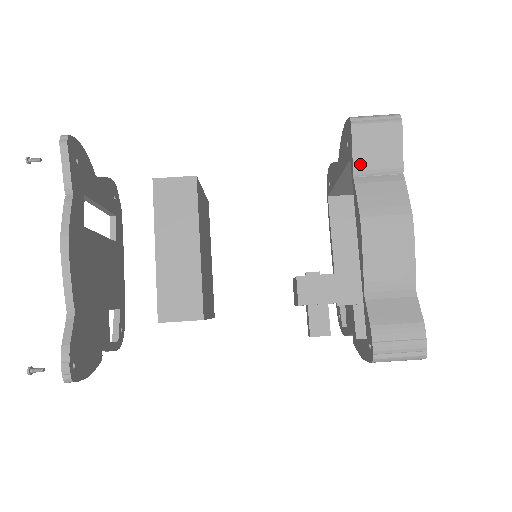
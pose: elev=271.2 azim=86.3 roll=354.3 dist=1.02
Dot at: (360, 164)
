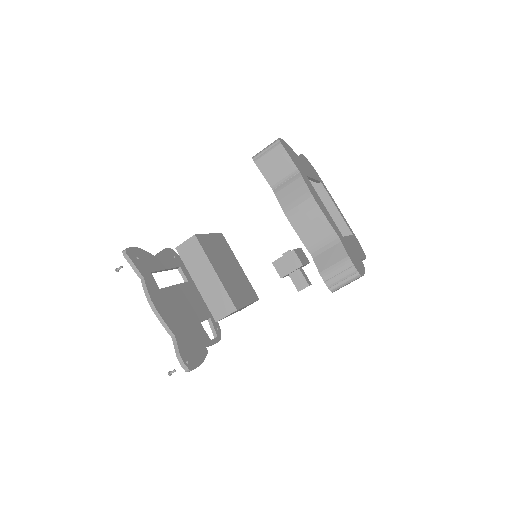
Dot at: (272, 181)
